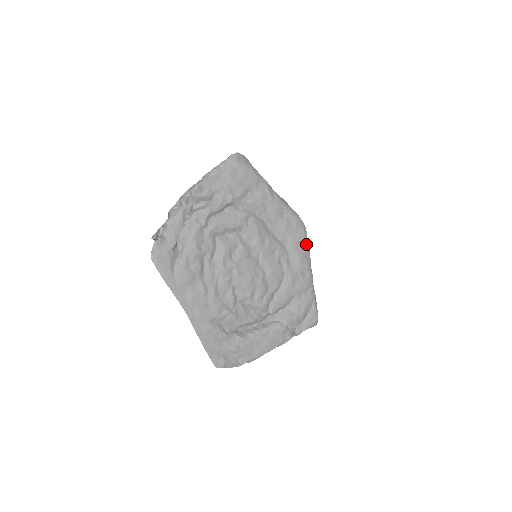
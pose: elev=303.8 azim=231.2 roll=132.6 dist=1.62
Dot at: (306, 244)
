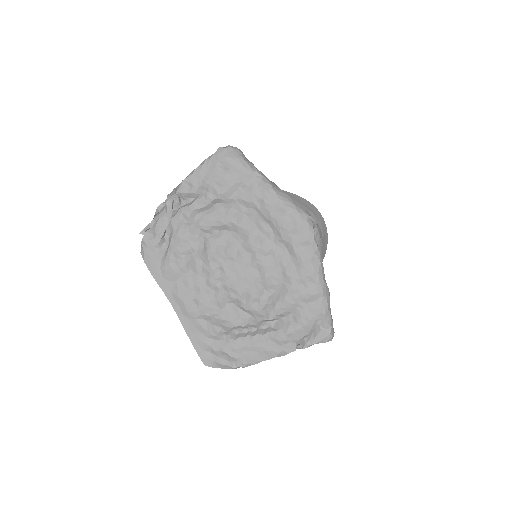
Dot at: (313, 246)
